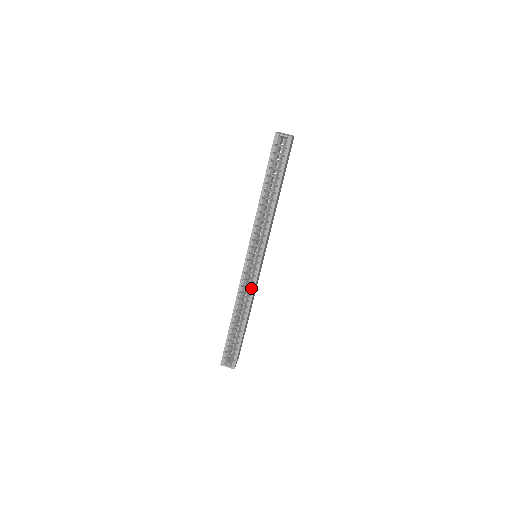
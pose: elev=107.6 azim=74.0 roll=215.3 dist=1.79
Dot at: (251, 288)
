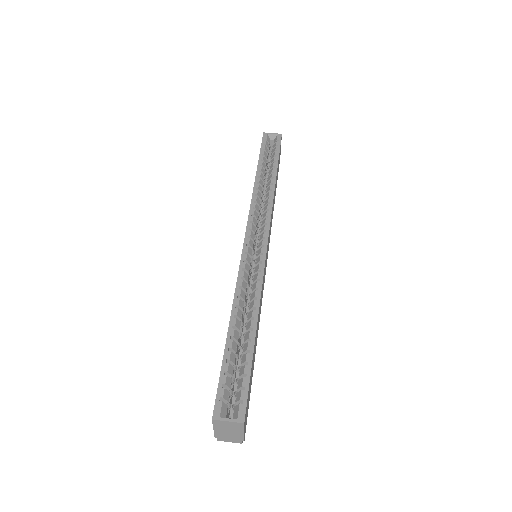
Dot at: (258, 274)
